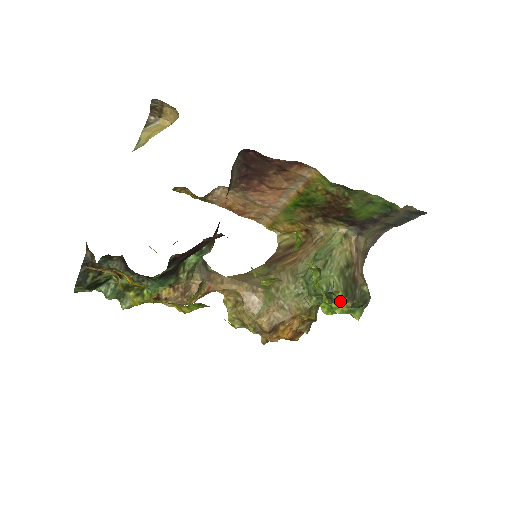
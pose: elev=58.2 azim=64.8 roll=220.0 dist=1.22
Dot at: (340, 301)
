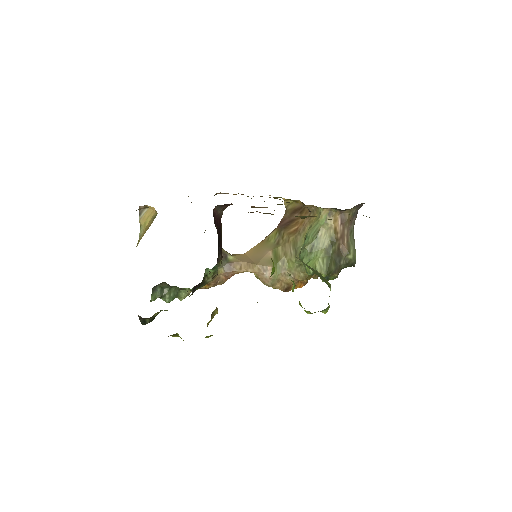
Dot at: occluded
